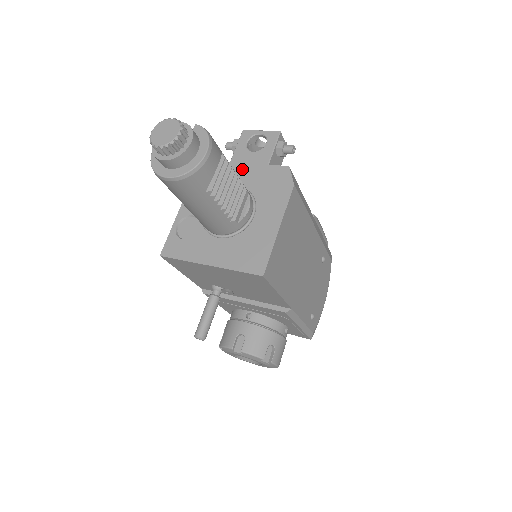
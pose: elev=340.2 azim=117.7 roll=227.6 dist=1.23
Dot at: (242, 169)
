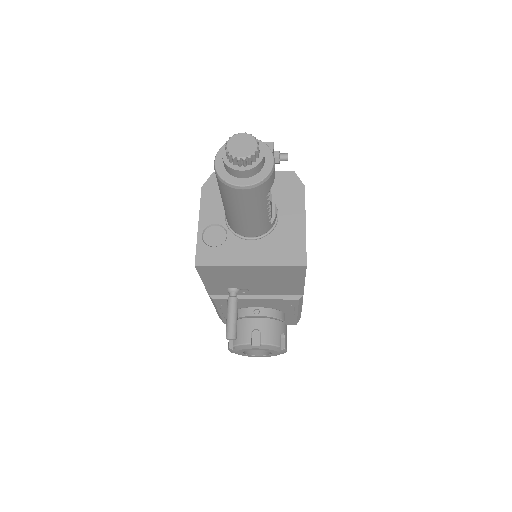
Dot at: occluded
